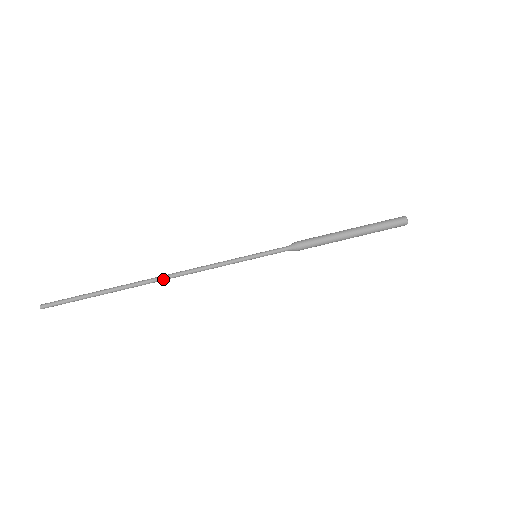
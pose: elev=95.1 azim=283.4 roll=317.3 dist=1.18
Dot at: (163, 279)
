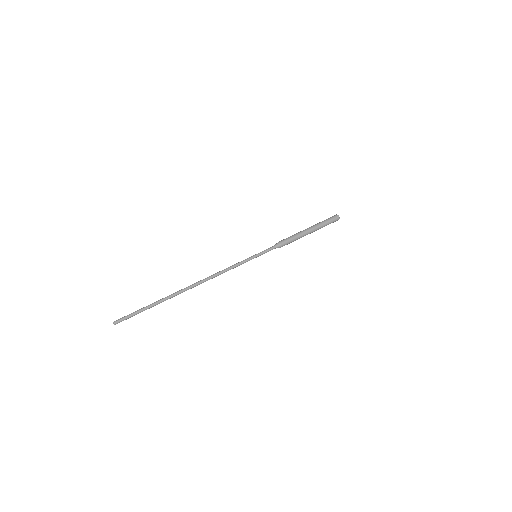
Dot at: (199, 283)
